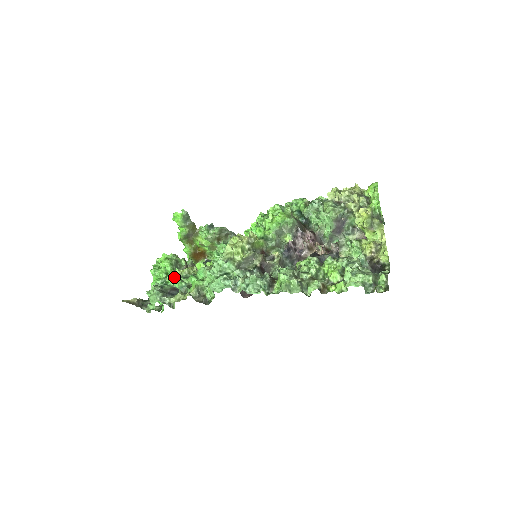
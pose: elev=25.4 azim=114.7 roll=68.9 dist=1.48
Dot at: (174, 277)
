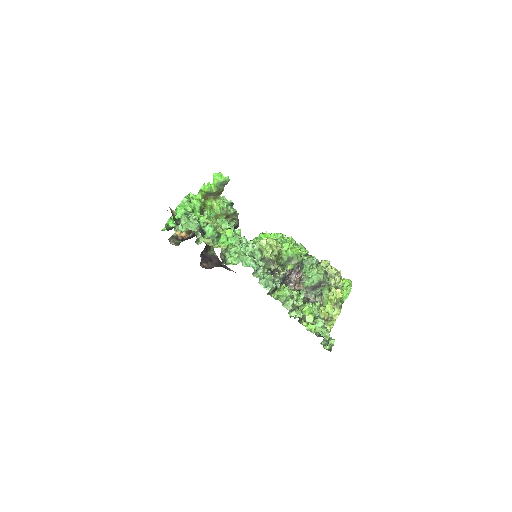
Dot at: (198, 219)
